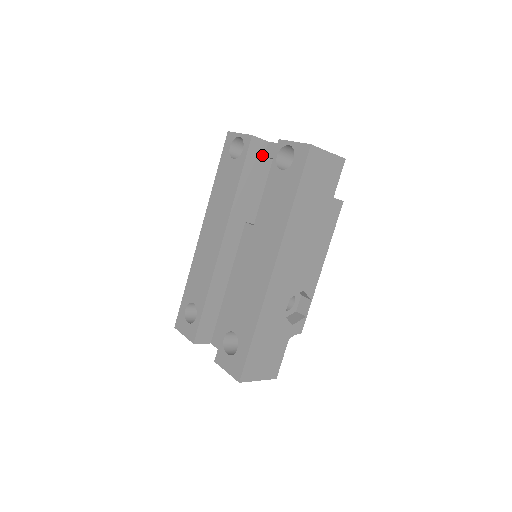
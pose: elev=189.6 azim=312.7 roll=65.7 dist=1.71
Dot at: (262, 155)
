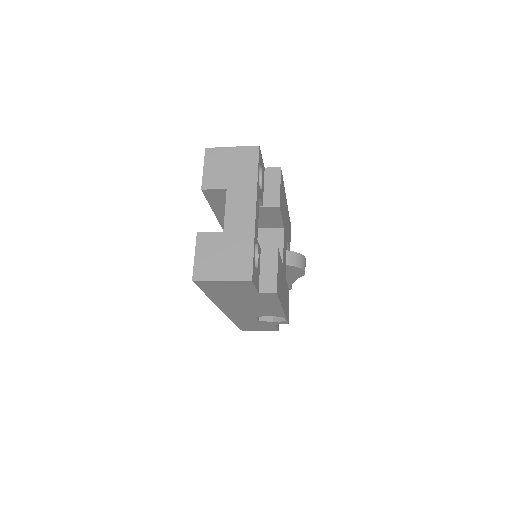
Dot at: occluded
